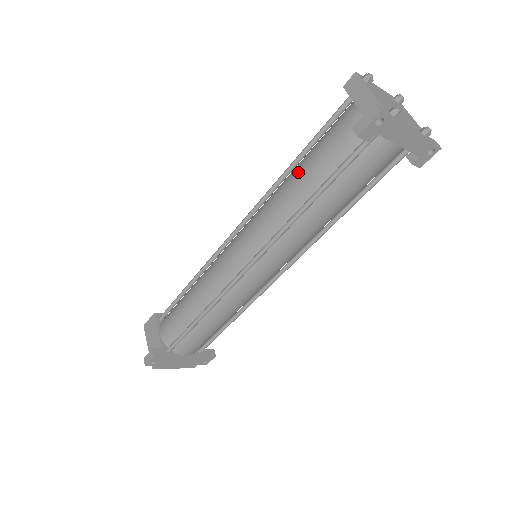
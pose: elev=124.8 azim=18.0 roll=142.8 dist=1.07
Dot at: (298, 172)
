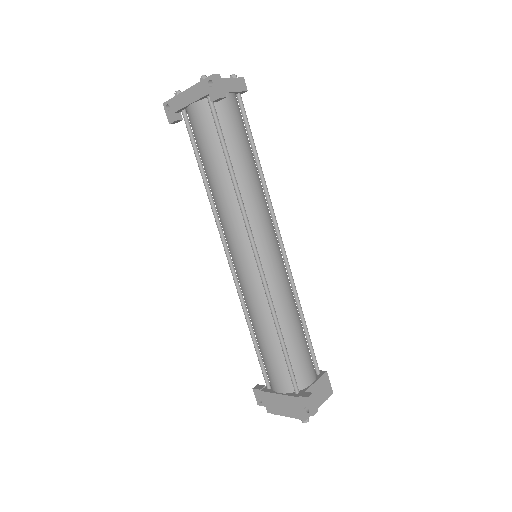
Dot at: occluded
